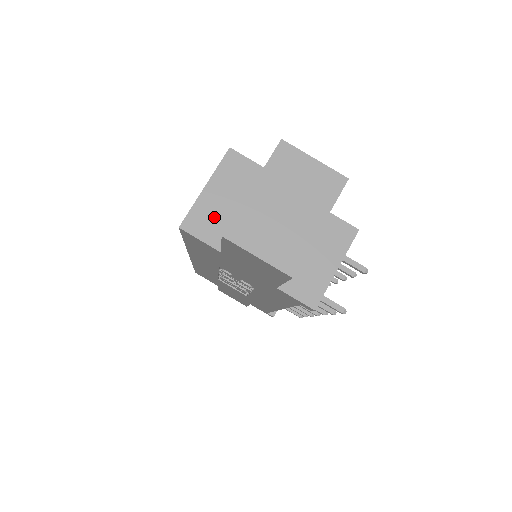
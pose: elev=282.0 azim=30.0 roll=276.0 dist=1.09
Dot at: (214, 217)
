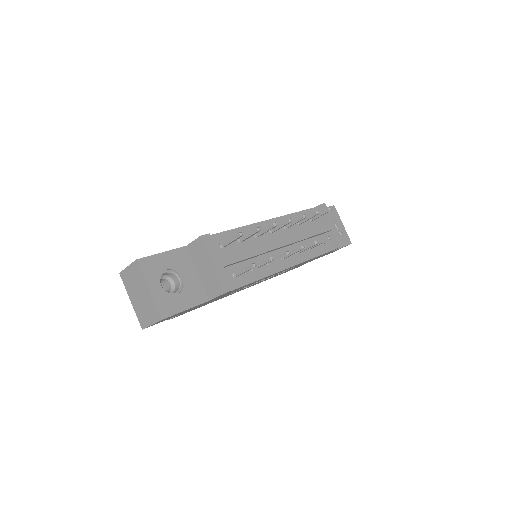
Dot at: occluded
